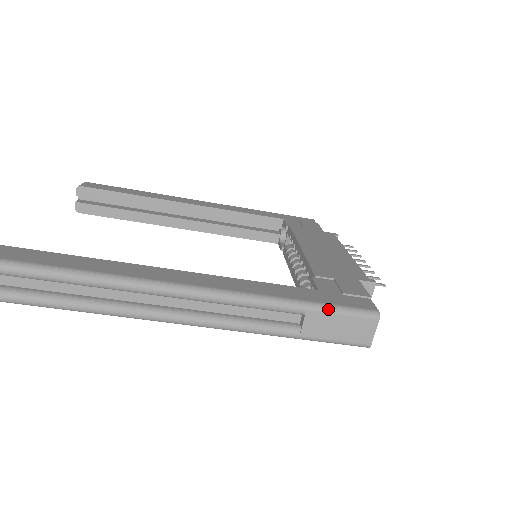
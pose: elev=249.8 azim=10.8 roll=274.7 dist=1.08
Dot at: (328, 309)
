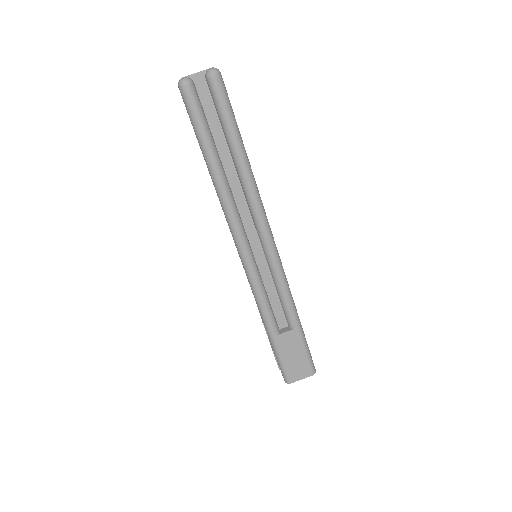
Dot at: (304, 340)
